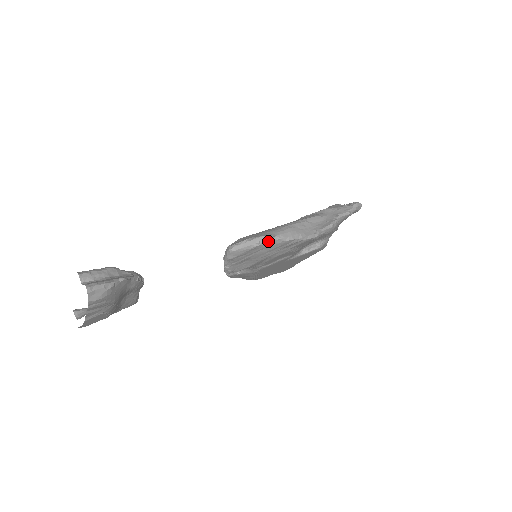
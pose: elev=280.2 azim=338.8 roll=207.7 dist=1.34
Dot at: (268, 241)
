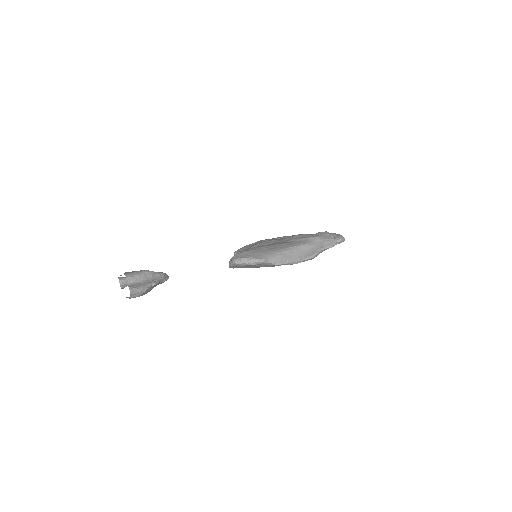
Dot at: (262, 263)
